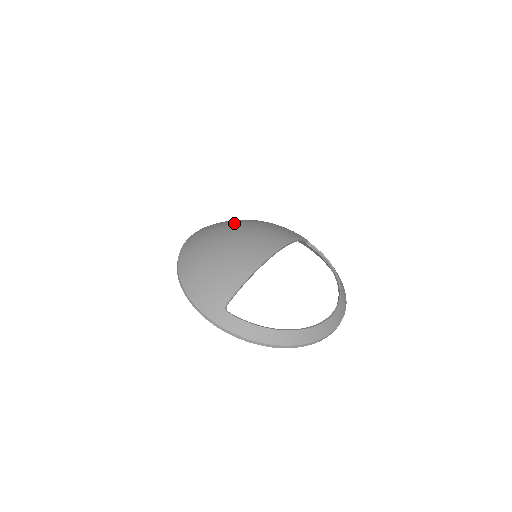
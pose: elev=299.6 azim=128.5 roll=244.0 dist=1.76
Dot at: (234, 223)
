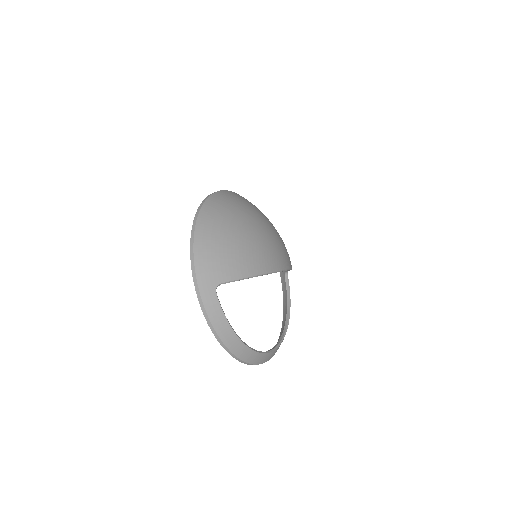
Dot at: (261, 214)
